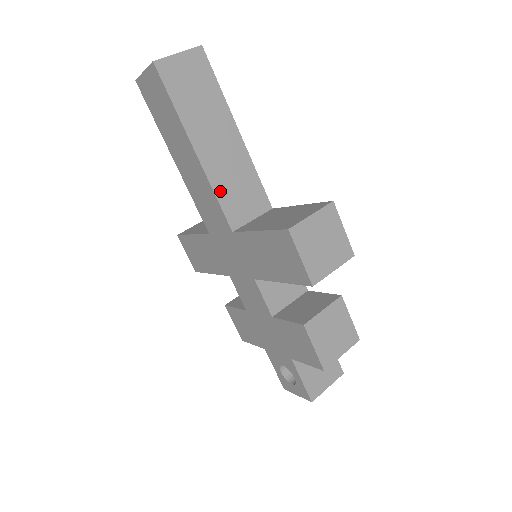
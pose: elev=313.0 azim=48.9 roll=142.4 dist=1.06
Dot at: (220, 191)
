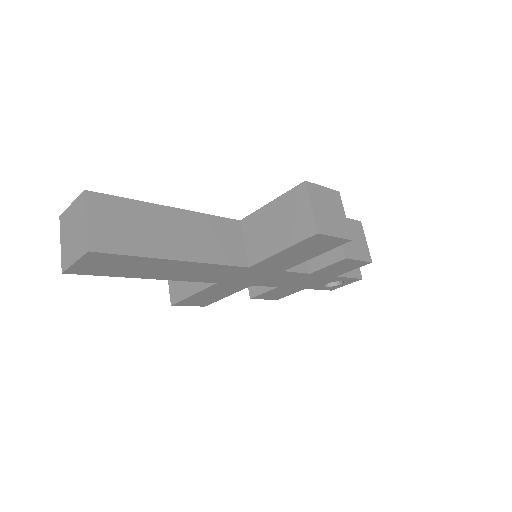
Dot at: (216, 258)
